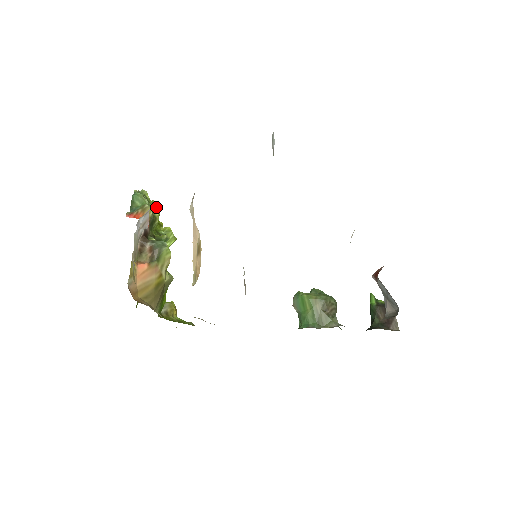
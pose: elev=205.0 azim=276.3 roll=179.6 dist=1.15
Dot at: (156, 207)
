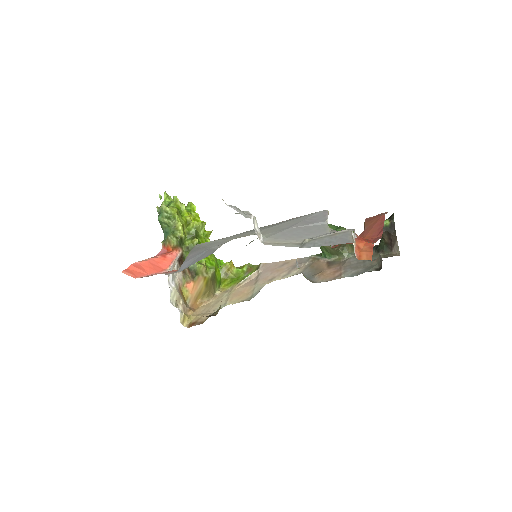
Dot at: (177, 221)
